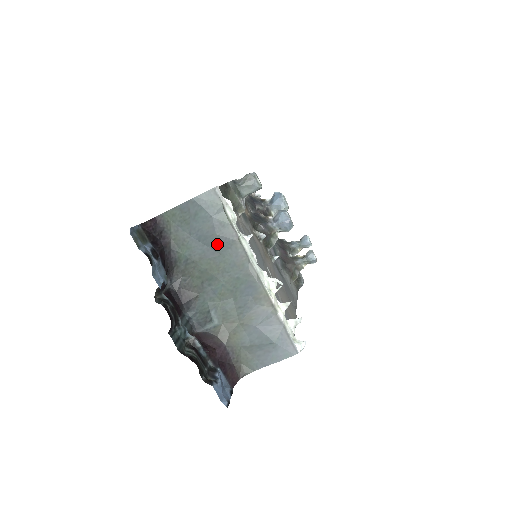
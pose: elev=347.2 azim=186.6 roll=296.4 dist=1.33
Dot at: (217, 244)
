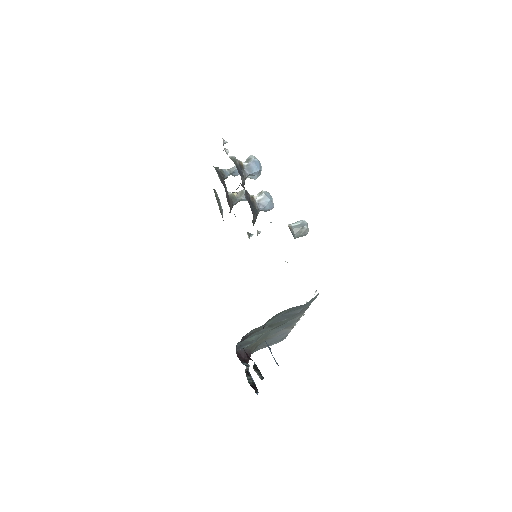
Dot at: occluded
